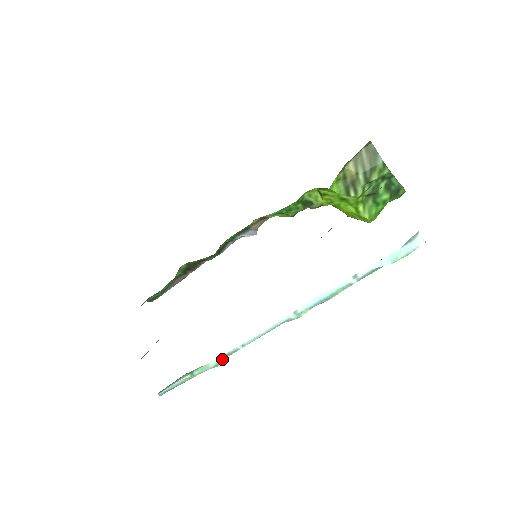
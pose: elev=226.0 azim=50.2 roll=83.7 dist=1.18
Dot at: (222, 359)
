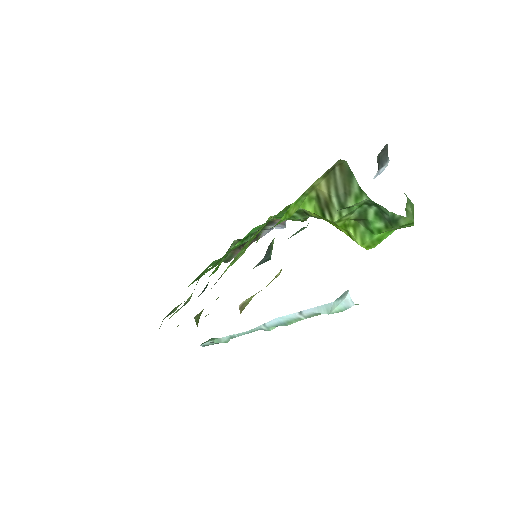
Dot at: (228, 339)
